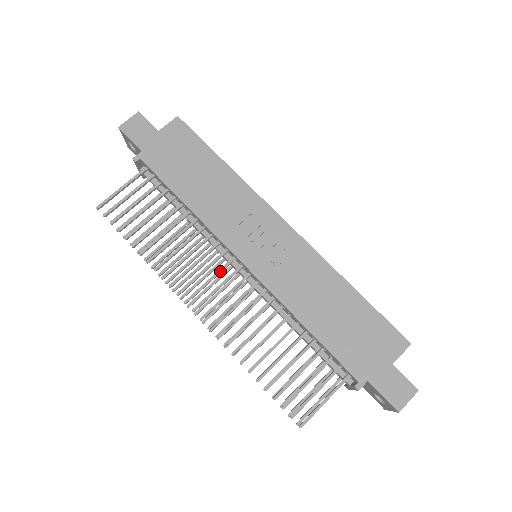
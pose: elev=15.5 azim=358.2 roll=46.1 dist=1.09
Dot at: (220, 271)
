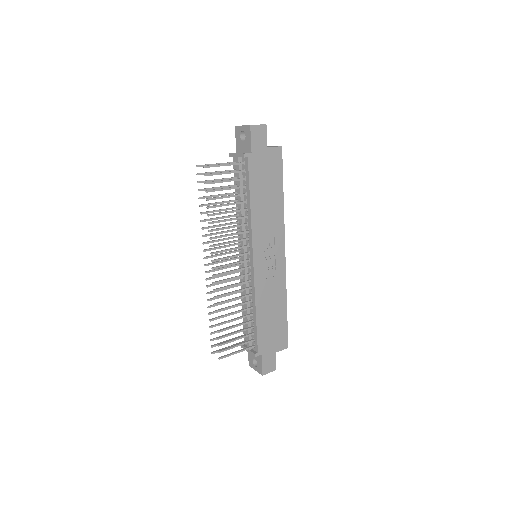
Dot at: occluded
